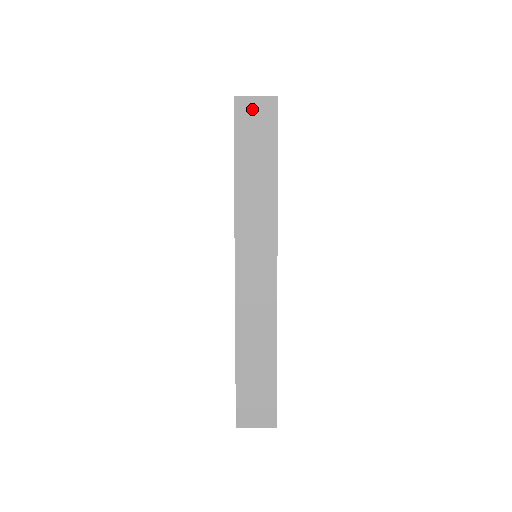
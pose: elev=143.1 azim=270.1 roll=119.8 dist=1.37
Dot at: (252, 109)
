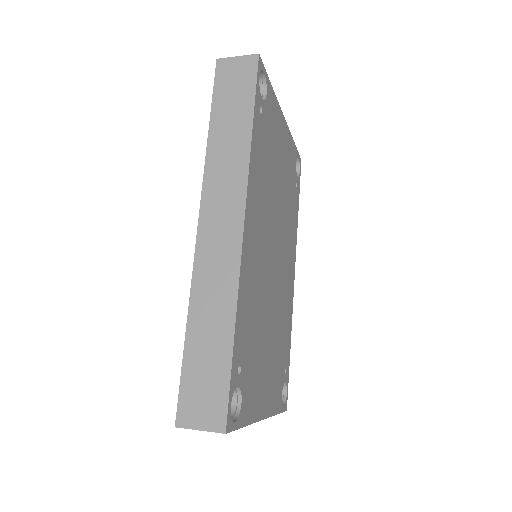
Dot at: (233, 68)
